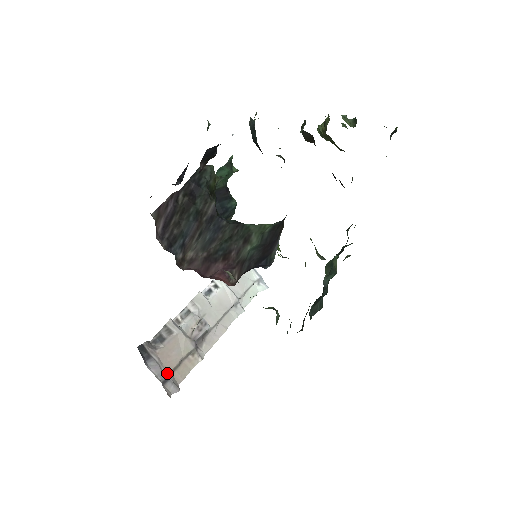
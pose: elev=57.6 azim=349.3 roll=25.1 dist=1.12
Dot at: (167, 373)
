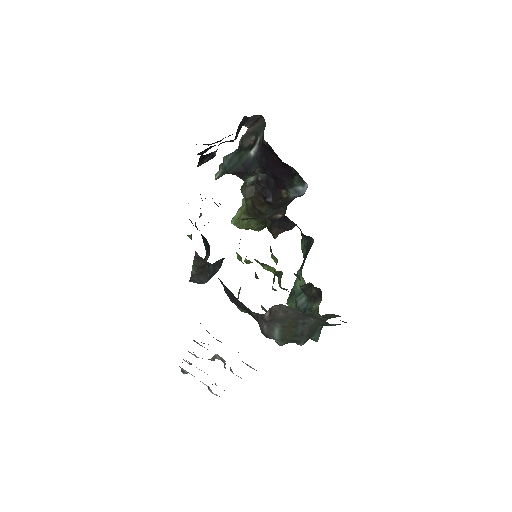
Dot at: occluded
